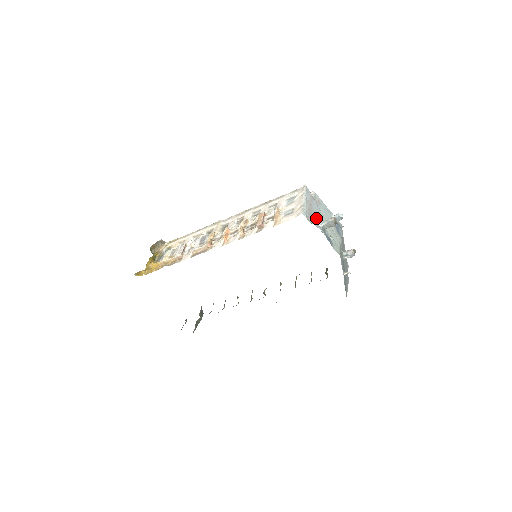
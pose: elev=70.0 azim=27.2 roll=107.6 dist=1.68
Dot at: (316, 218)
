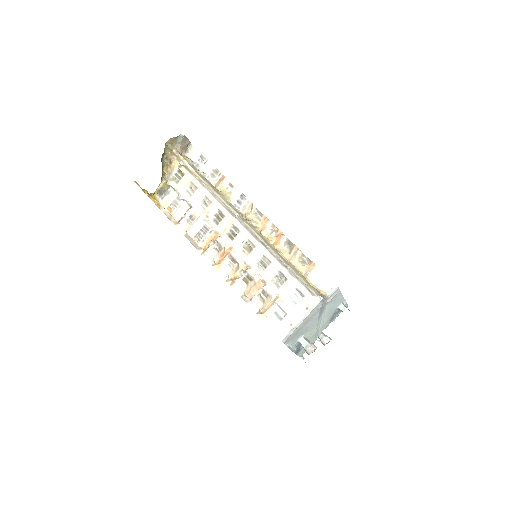
Dot at: (301, 333)
